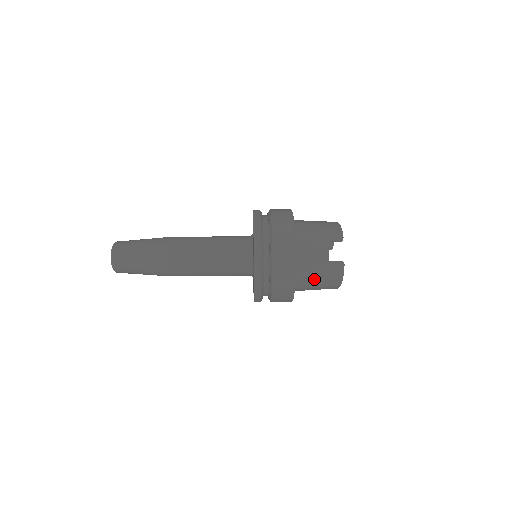
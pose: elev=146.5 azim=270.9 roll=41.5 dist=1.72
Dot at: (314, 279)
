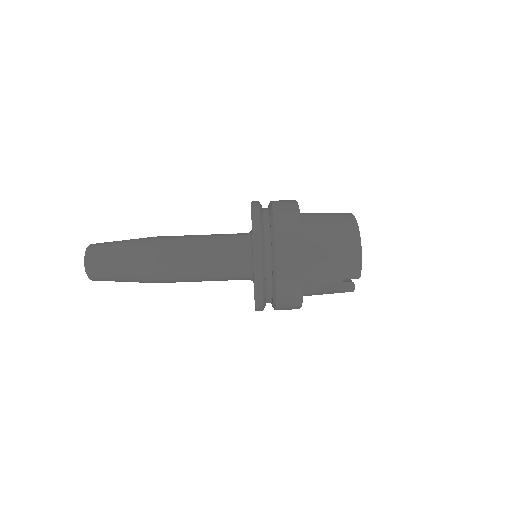
Dot at: occluded
